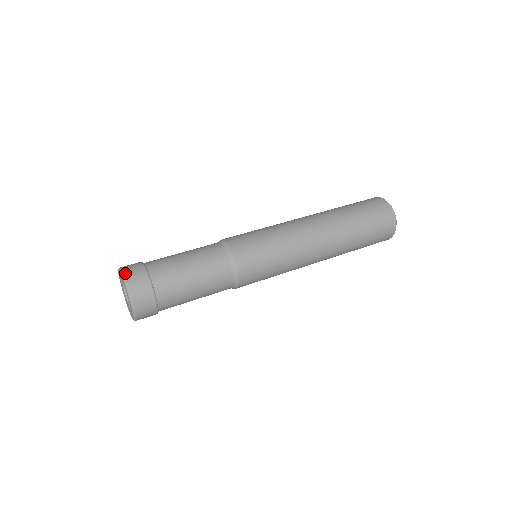
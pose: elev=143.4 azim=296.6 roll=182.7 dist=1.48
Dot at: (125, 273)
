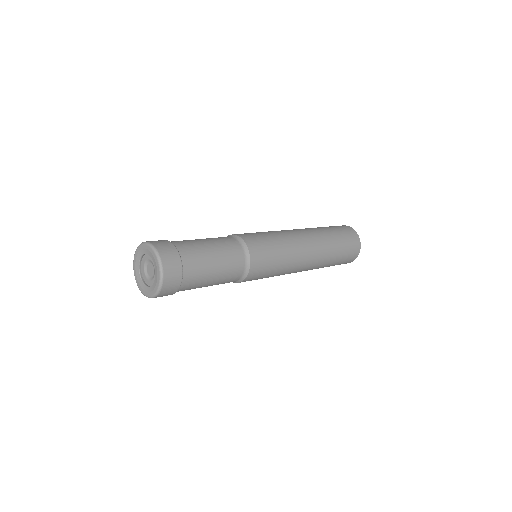
Dot at: occluded
